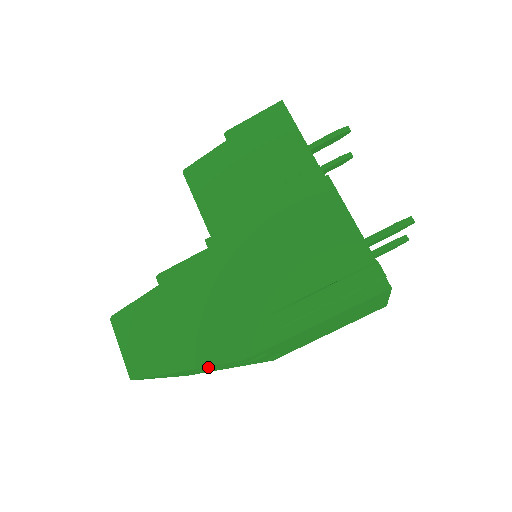
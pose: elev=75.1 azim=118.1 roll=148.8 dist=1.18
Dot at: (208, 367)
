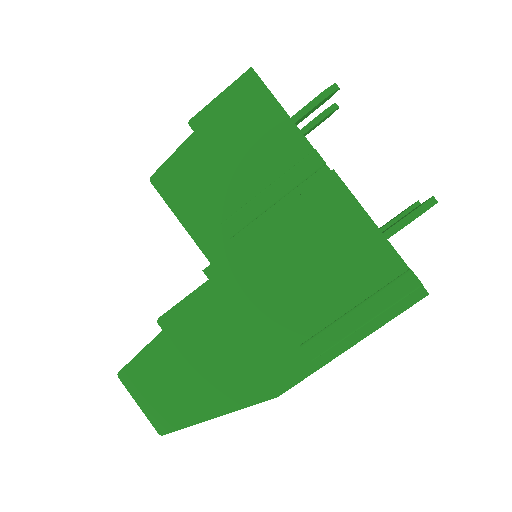
Dot at: occluded
